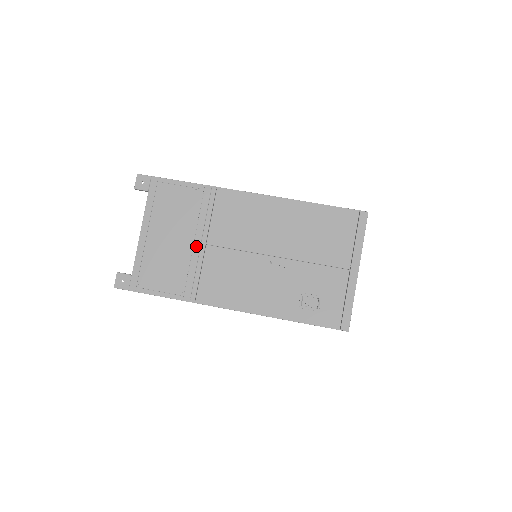
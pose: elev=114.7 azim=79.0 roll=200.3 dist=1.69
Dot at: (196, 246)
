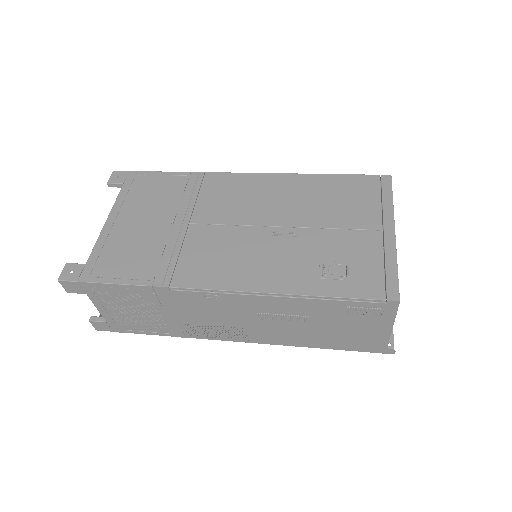
Dot at: (176, 226)
